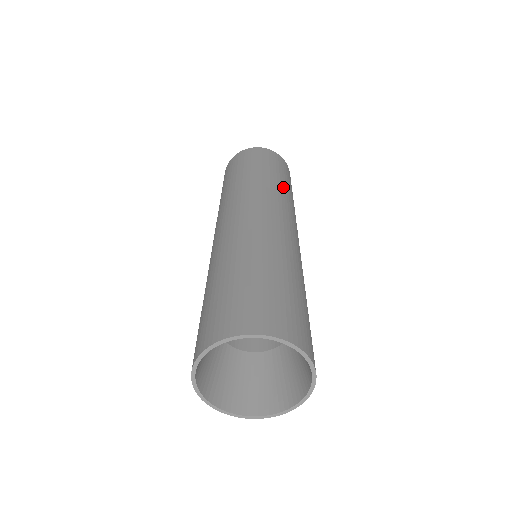
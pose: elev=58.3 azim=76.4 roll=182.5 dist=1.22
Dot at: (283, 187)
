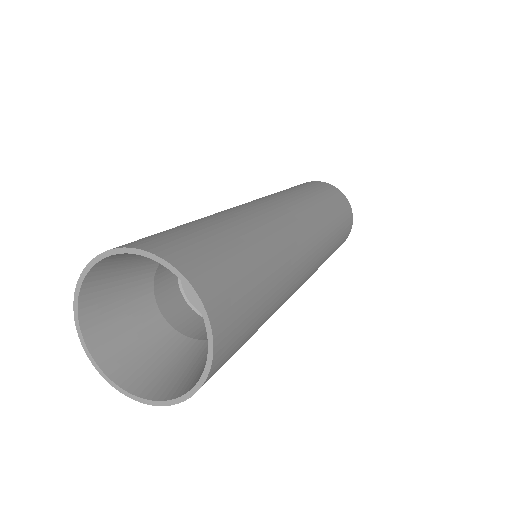
Dot at: (295, 191)
